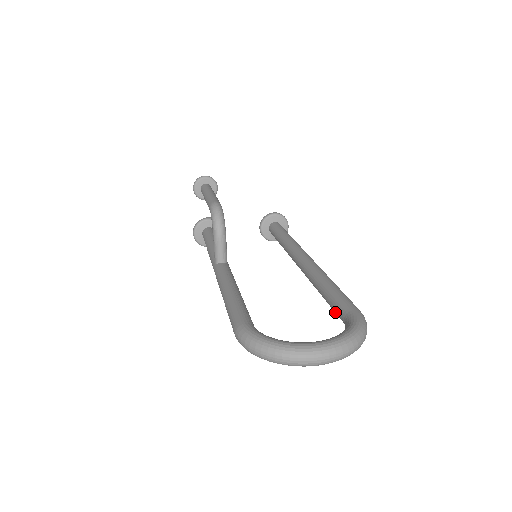
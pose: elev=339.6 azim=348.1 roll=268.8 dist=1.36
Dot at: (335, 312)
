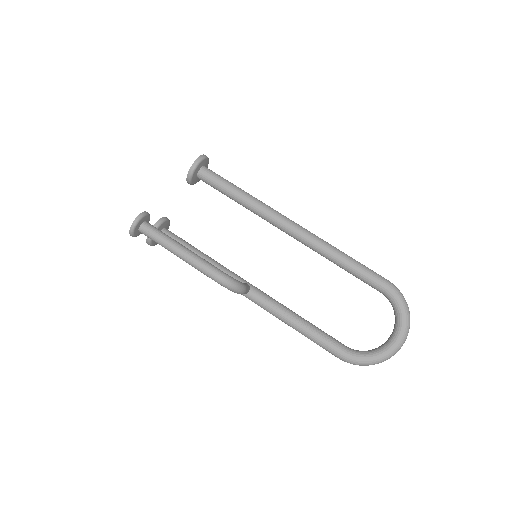
Dot at: occluded
